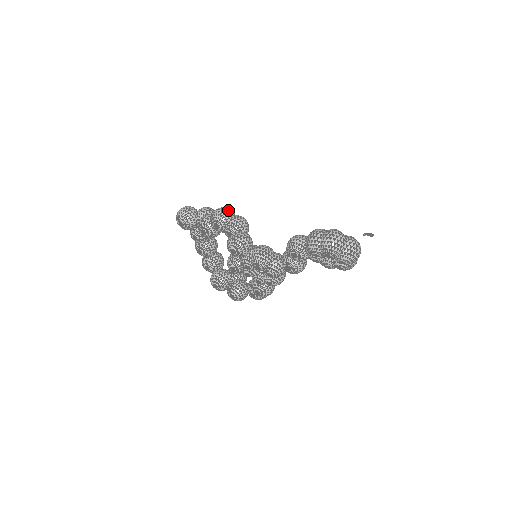
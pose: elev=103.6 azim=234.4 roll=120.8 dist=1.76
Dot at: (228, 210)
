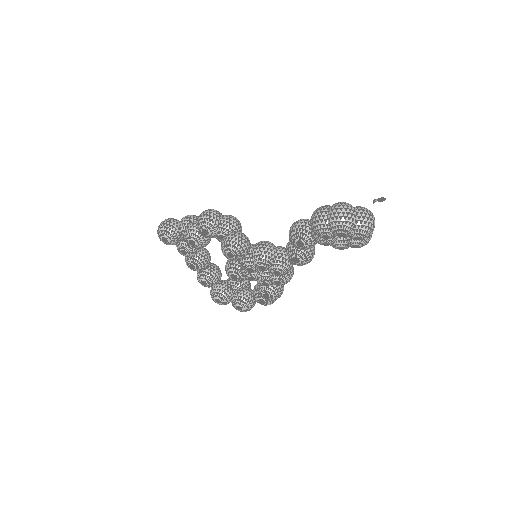
Dot at: (214, 211)
